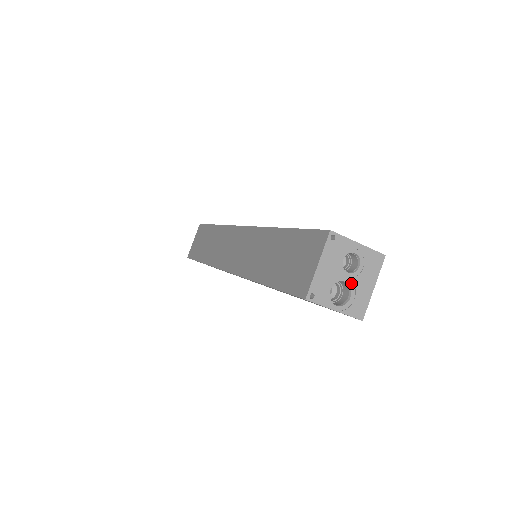
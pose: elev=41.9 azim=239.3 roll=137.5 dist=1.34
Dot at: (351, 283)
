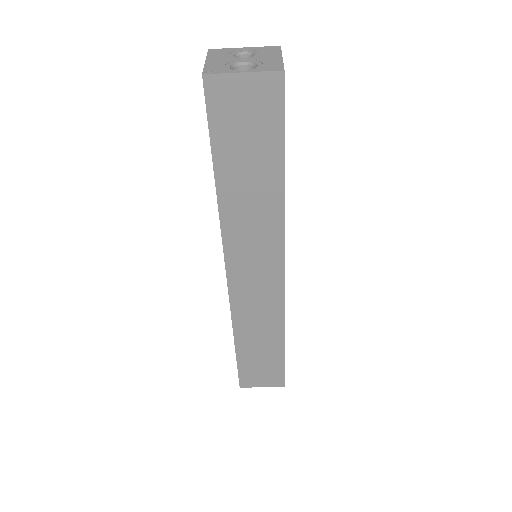
Dot at: (252, 61)
